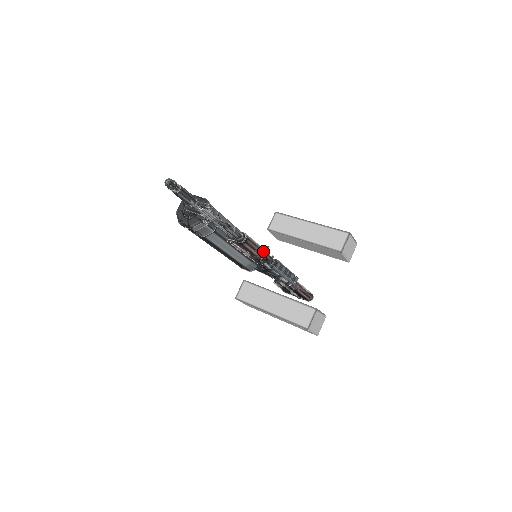
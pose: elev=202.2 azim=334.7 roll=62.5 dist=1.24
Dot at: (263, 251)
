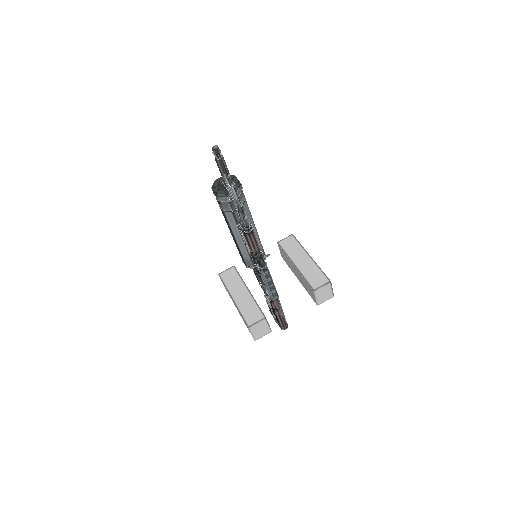
Dot at: (260, 252)
